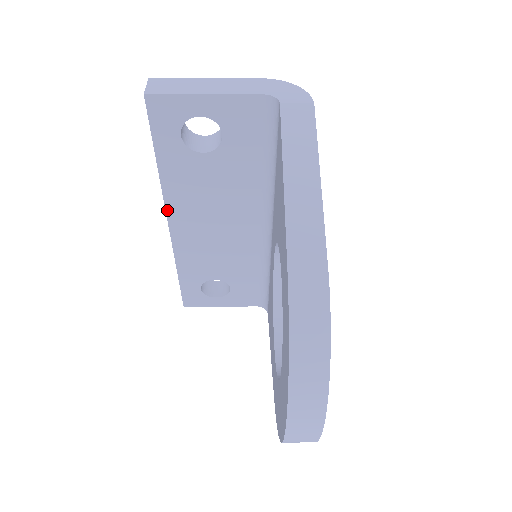
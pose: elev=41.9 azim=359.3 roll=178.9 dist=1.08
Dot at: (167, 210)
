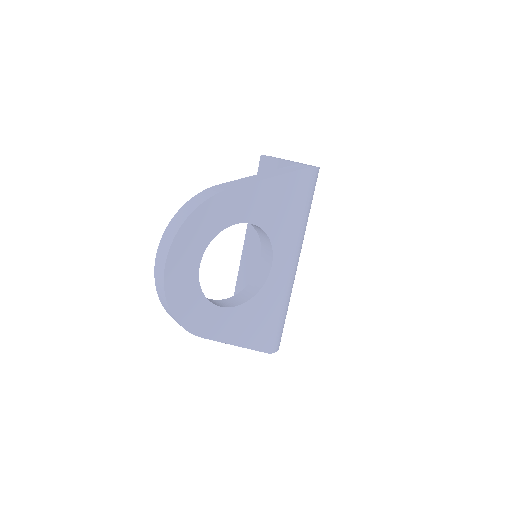
Dot at: (247, 228)
